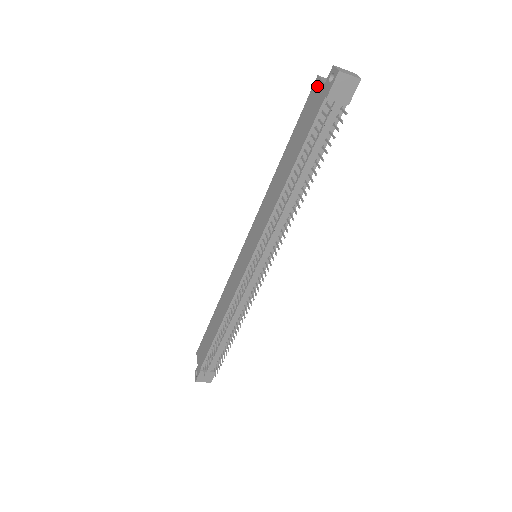
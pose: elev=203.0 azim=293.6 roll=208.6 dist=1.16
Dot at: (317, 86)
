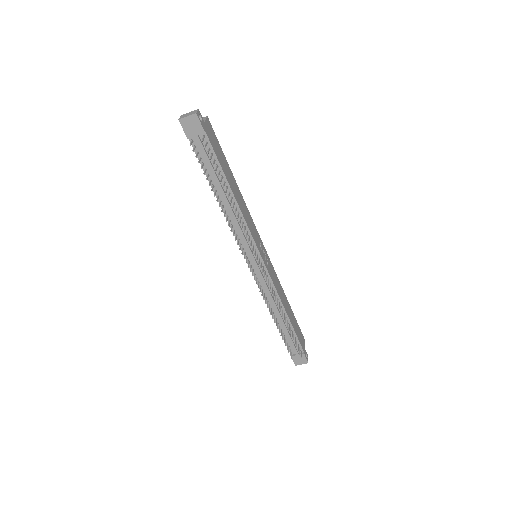
Dot at: occluded
